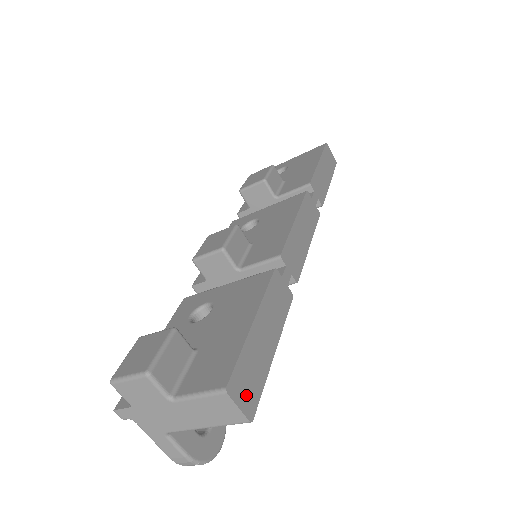
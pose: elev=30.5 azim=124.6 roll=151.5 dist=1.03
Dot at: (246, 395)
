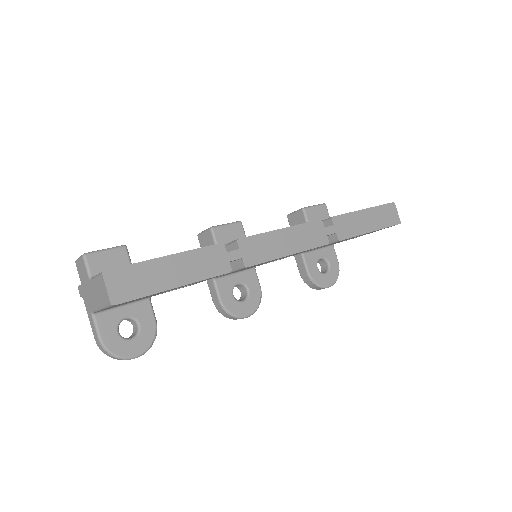
Dot at: (120, 288)
